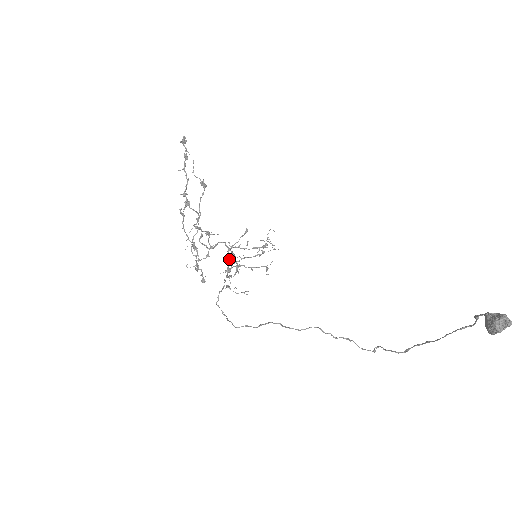
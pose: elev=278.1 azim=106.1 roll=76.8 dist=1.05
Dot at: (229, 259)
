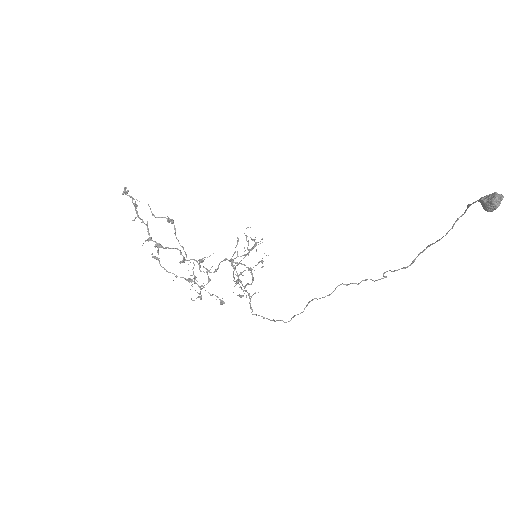
Dot at: (236, 271)
